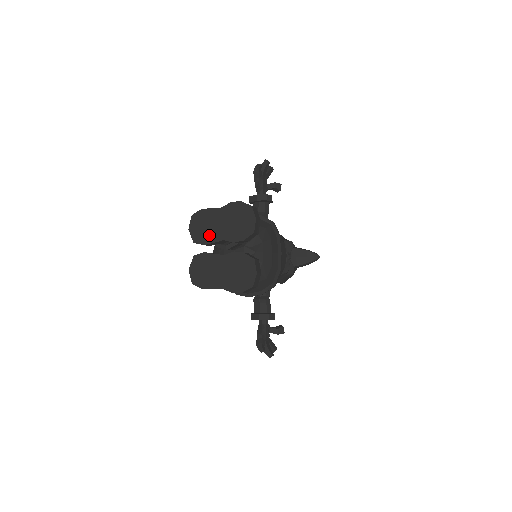
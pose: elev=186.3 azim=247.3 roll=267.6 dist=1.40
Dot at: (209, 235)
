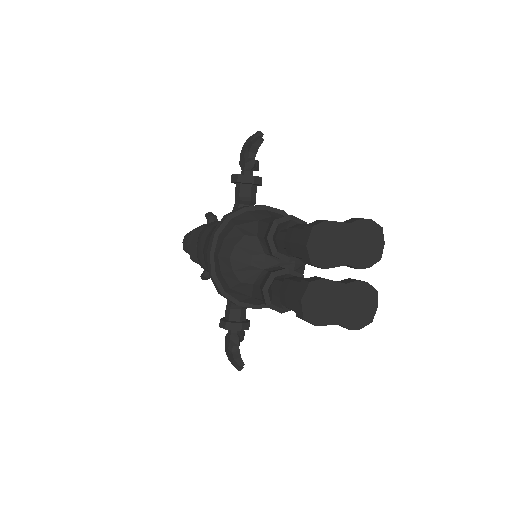
Dot at: (332, 257)
